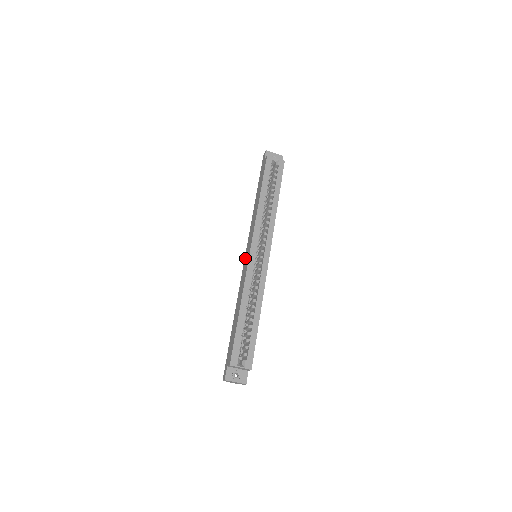
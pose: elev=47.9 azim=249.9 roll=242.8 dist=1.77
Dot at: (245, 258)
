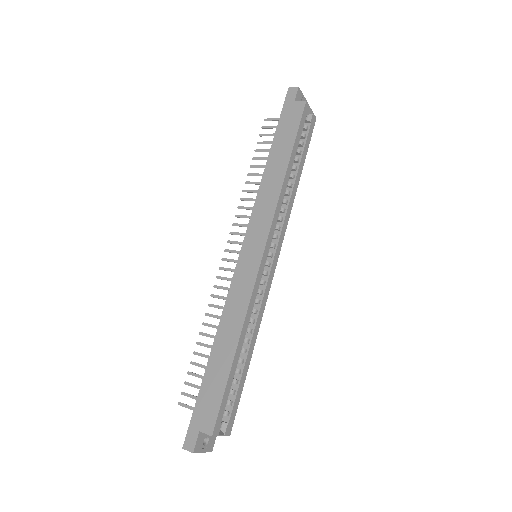
Dot at: (243, 256)
